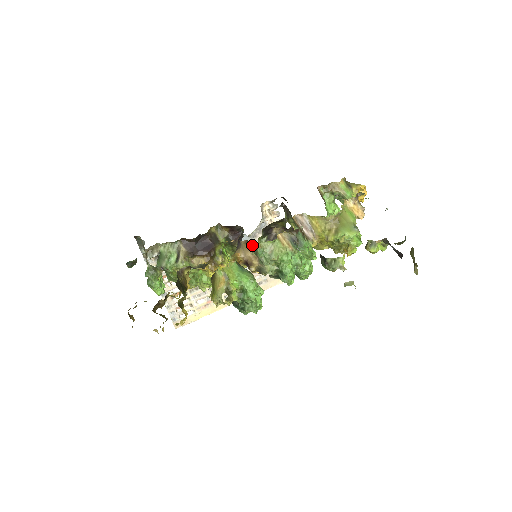
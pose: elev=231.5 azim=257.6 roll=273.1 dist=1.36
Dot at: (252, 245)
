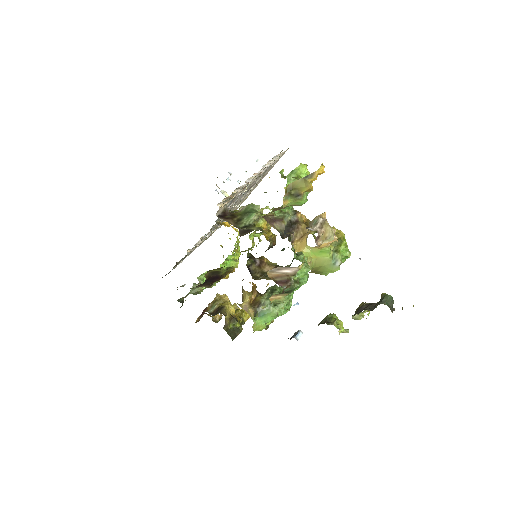
Dot at: occluded
